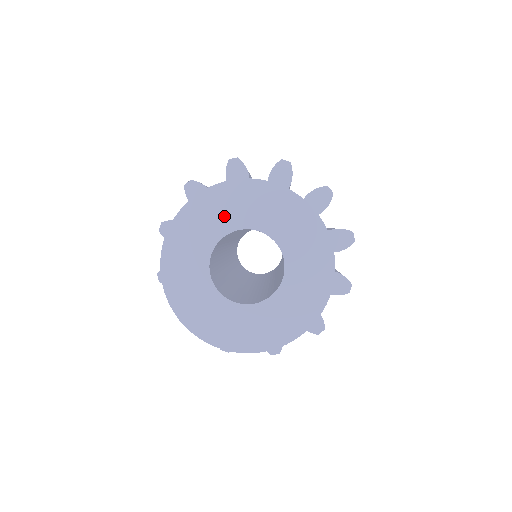
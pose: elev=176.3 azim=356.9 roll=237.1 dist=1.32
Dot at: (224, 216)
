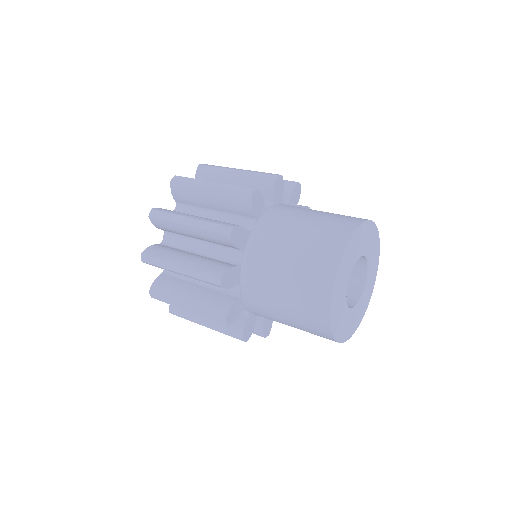
Dot at: (344, 280)
